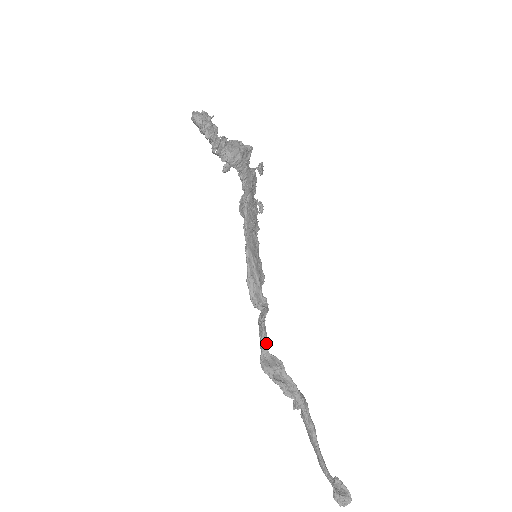
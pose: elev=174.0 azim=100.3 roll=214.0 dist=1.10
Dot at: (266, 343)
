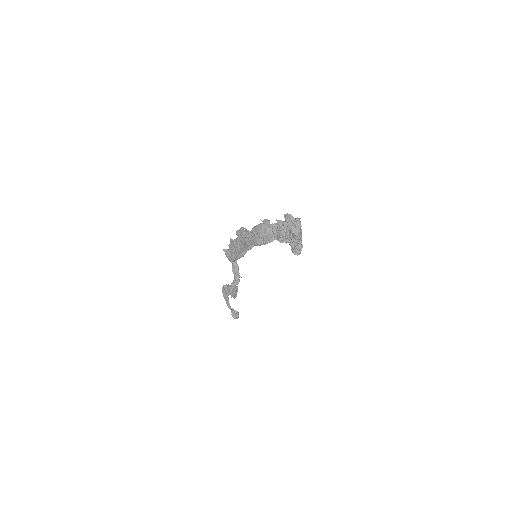
Dot at: occluded
